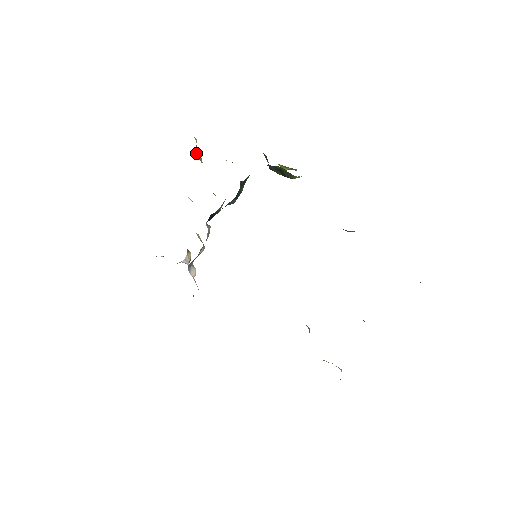
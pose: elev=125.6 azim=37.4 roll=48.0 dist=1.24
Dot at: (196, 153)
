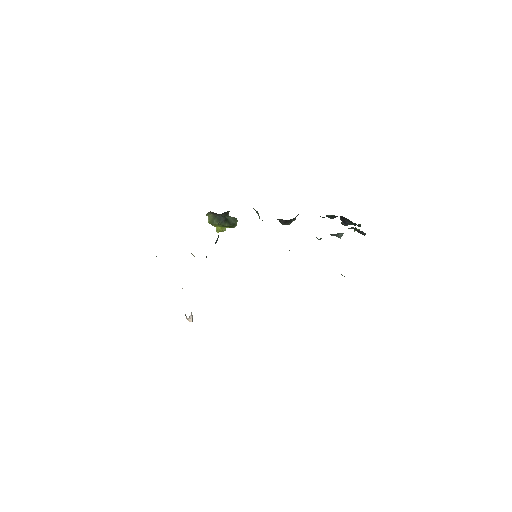
Dot at: occluded
